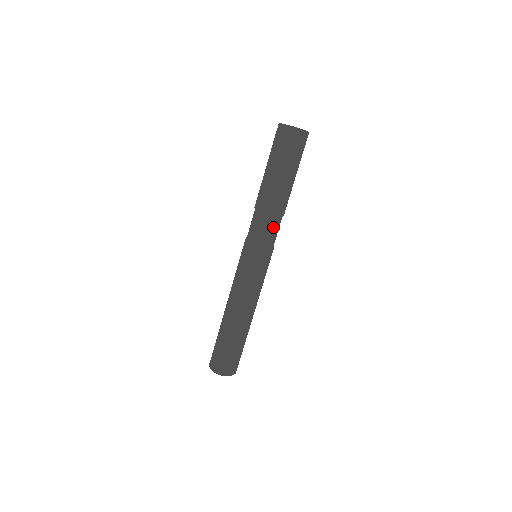
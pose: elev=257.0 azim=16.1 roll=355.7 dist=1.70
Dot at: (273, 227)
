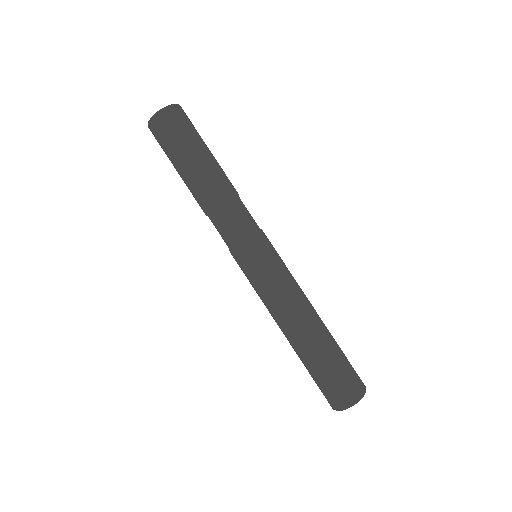
Dot at: (244, 208)
